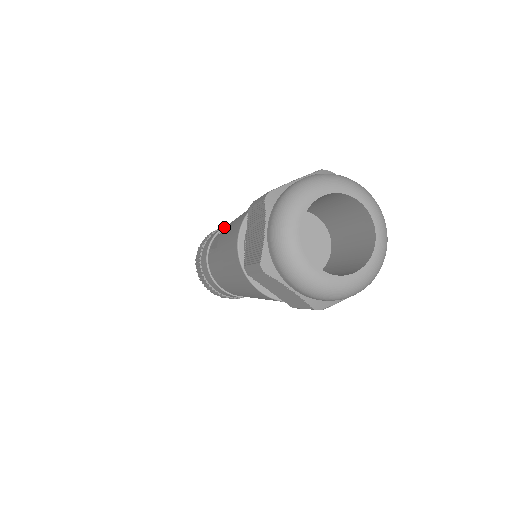
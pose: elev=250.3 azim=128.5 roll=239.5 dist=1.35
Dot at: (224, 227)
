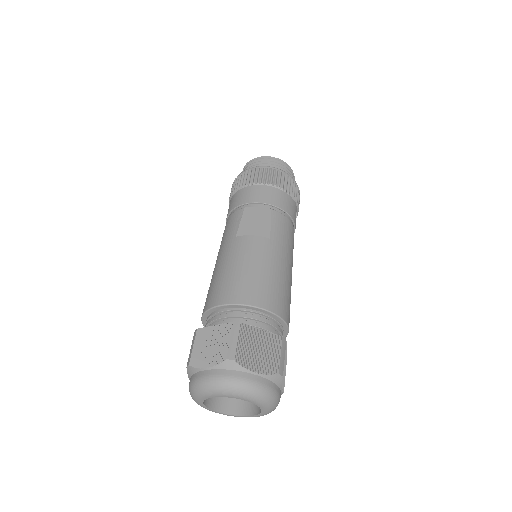
Dot at: (273, 205)
